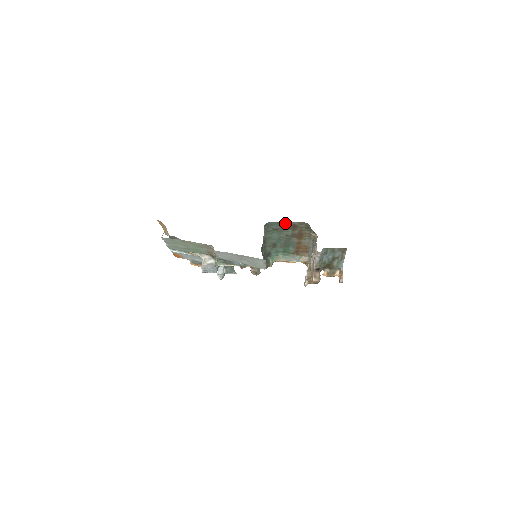
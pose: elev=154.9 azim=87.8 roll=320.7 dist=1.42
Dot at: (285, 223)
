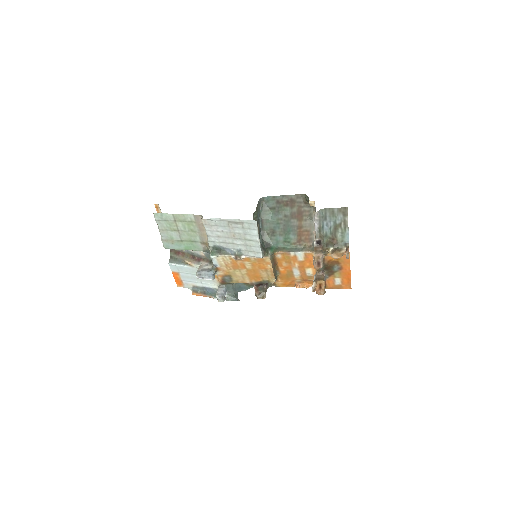
Dot at: (282, 198)
